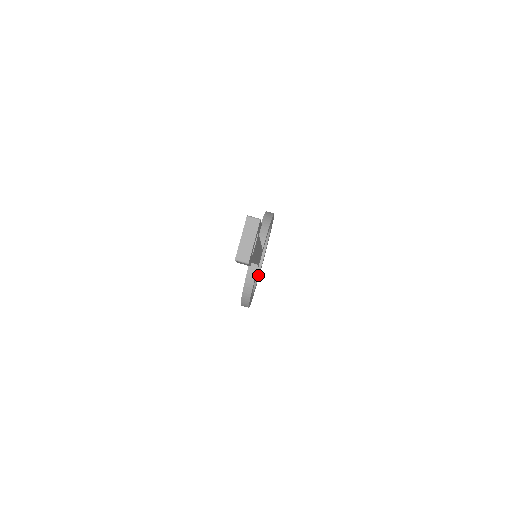
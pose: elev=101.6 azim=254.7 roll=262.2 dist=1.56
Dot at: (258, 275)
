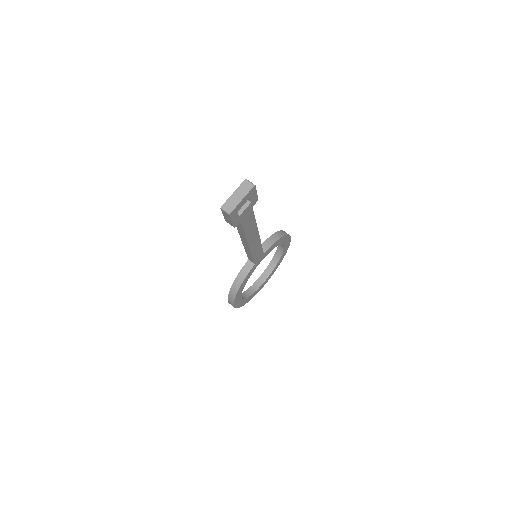
Dot at: (257, 289)
